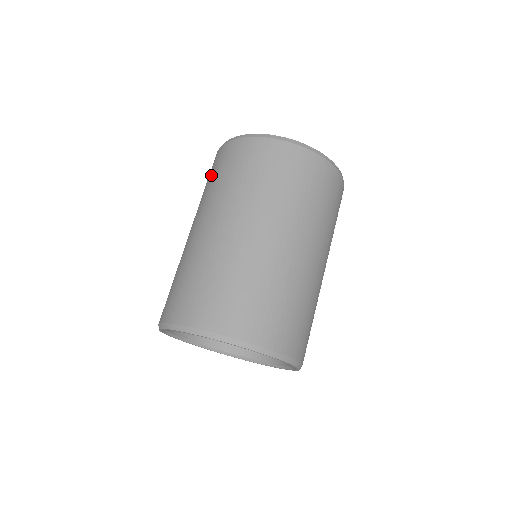
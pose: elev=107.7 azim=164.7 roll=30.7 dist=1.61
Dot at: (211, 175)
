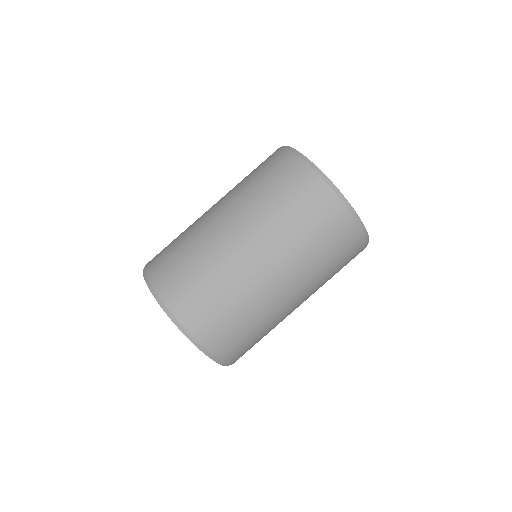
Dot at: occluded
